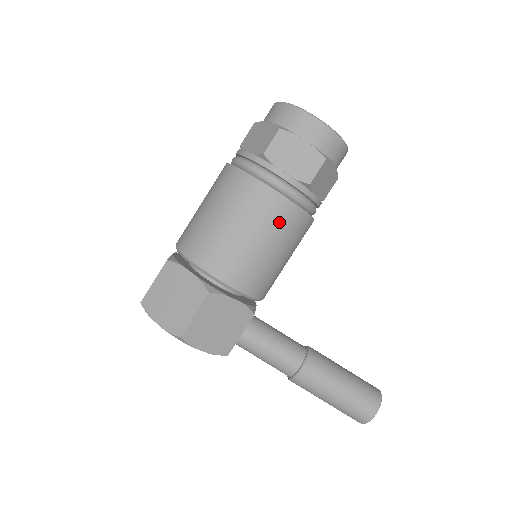
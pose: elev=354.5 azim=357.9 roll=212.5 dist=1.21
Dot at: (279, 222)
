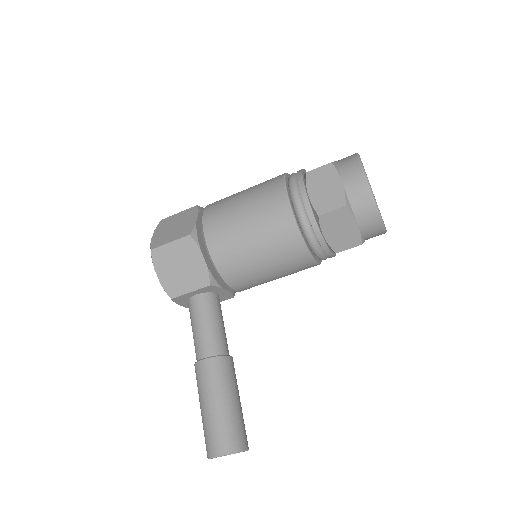
Dot at: (273, 225)
